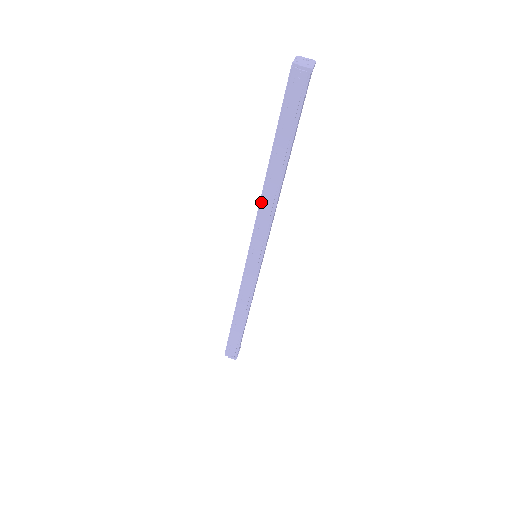
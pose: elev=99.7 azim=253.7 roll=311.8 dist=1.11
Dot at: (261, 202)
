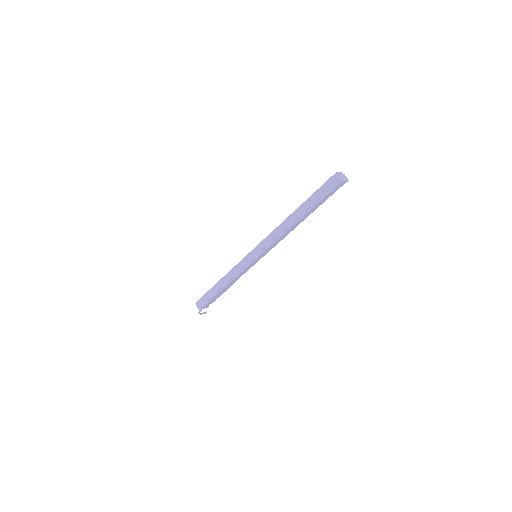
Dot at: (279, 226)
